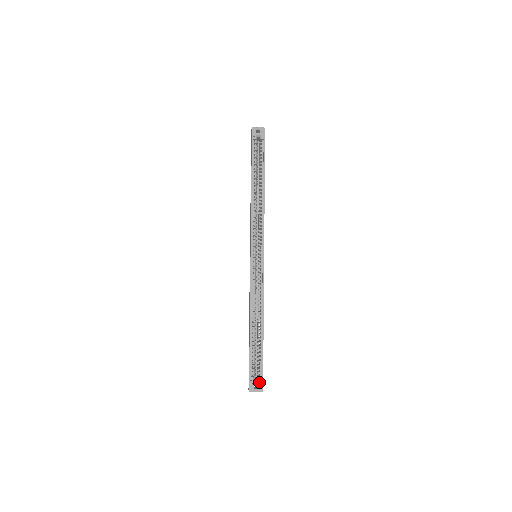
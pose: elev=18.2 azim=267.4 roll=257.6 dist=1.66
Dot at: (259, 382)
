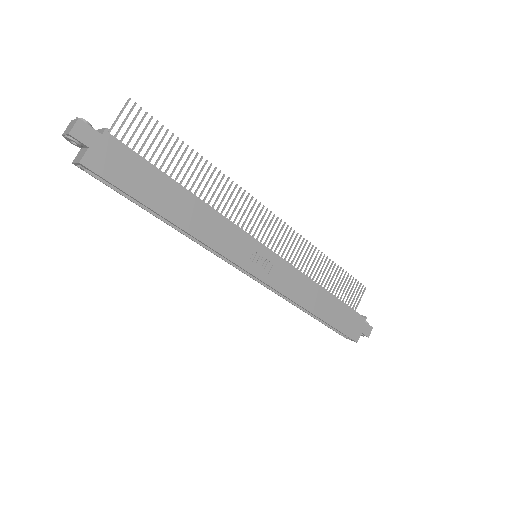
Dot at: (359, 332)
